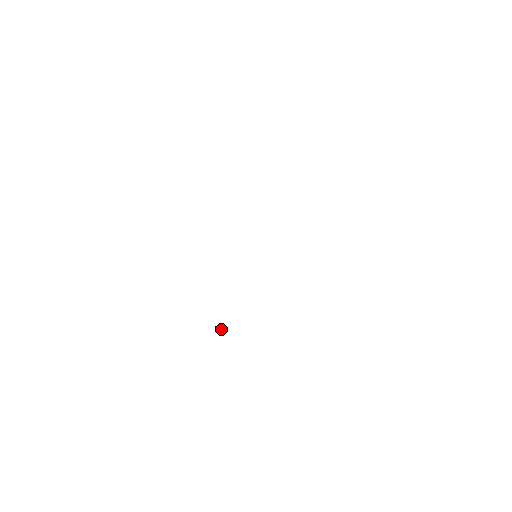
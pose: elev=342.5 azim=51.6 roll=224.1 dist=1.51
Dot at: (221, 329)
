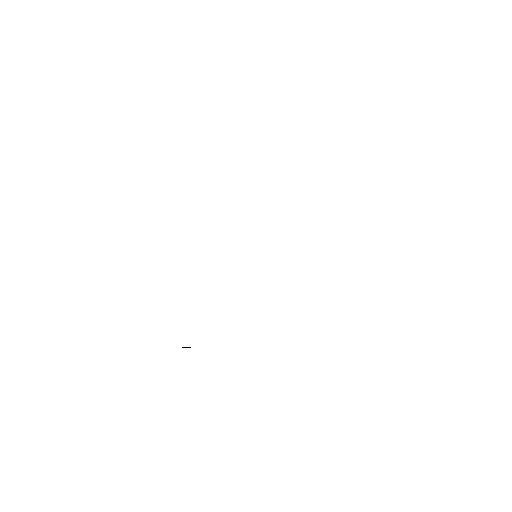
Dot at: occluded
